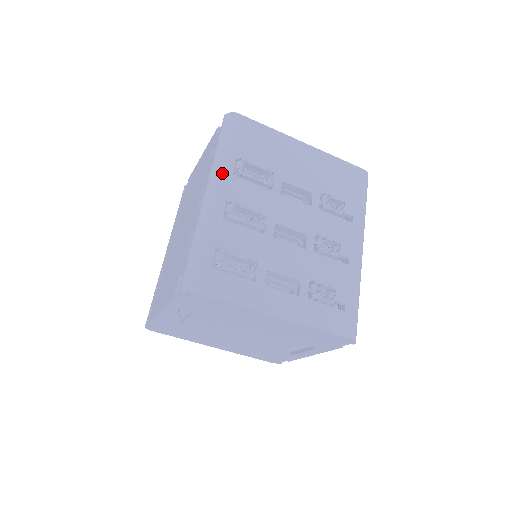
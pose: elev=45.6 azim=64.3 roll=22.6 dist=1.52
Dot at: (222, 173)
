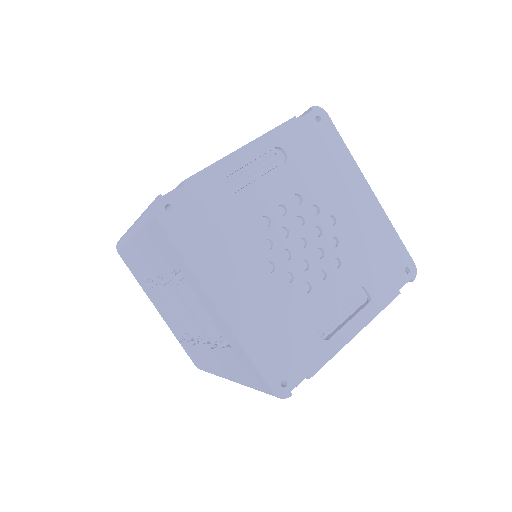
Dot at: occluded
